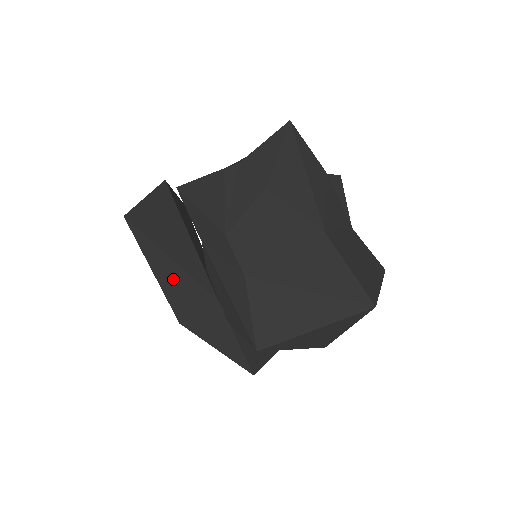
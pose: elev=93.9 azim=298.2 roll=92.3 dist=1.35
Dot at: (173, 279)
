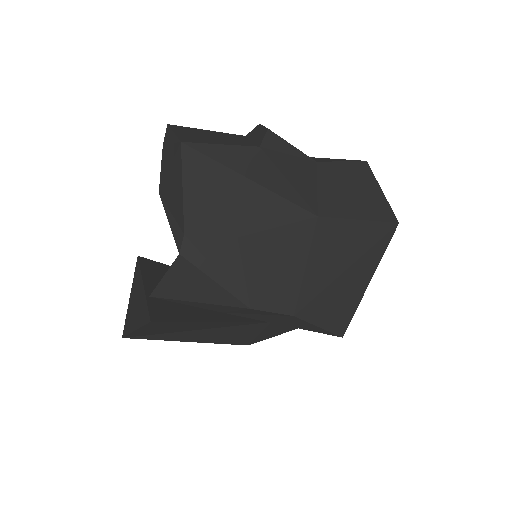
Dot at: (216, 335)
